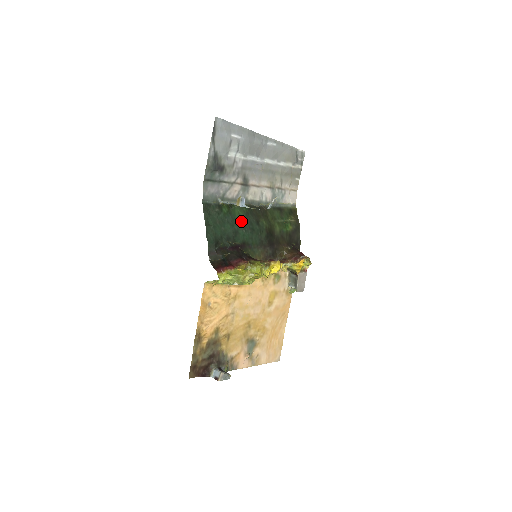
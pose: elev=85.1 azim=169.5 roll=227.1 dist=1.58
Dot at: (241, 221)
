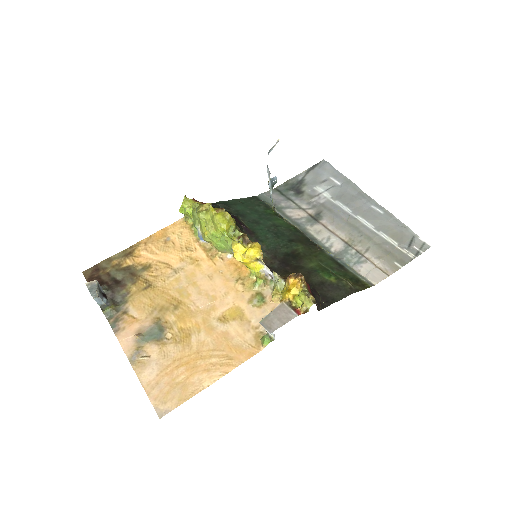
Dot at: (274, 225)
